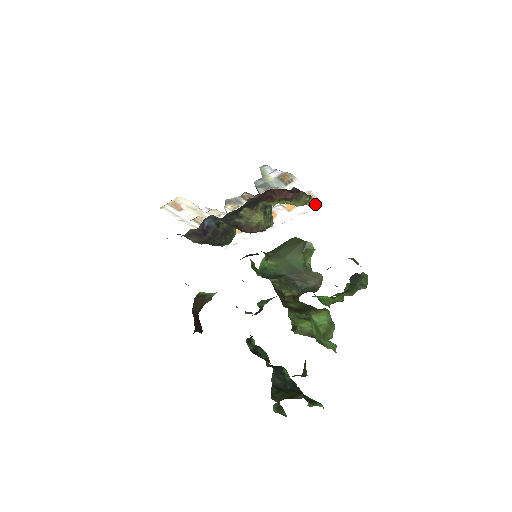
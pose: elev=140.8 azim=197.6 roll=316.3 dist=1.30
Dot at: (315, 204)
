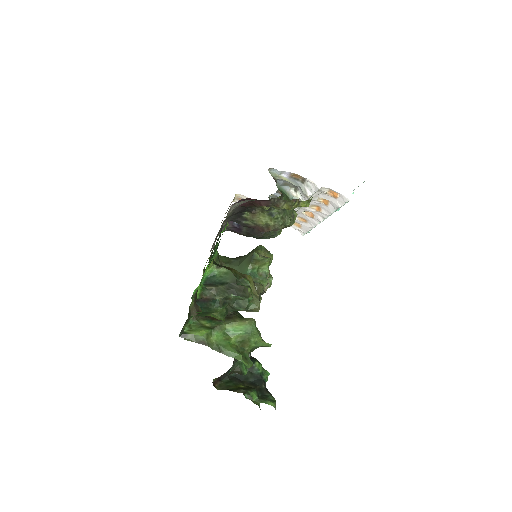
Dot at: (341, 199)
